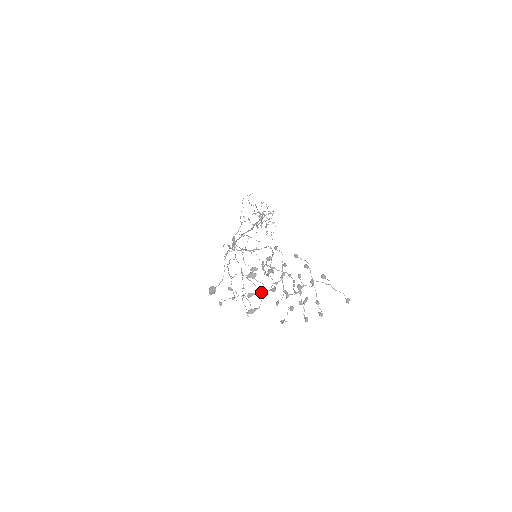
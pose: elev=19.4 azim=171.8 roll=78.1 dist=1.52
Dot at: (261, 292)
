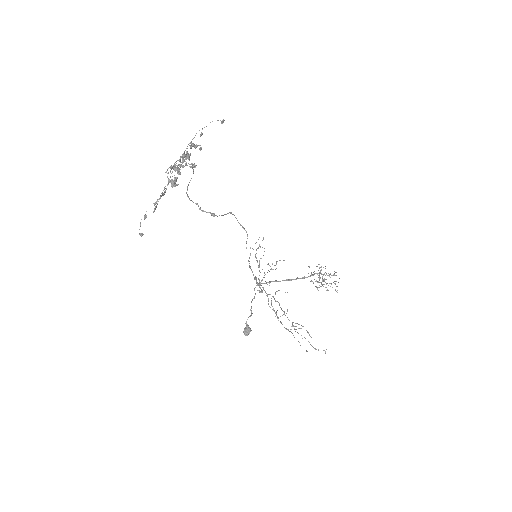
Dot at: (162, 192)
